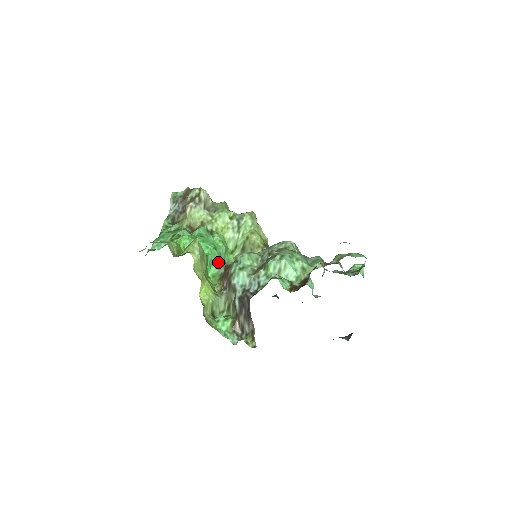
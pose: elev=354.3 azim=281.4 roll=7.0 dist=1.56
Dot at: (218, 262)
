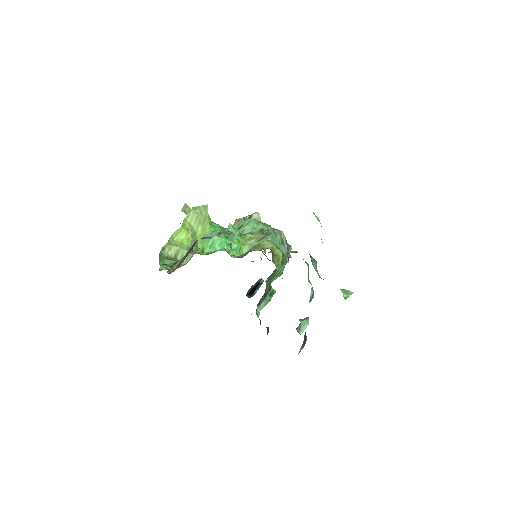
Dot at: (221, 247)
